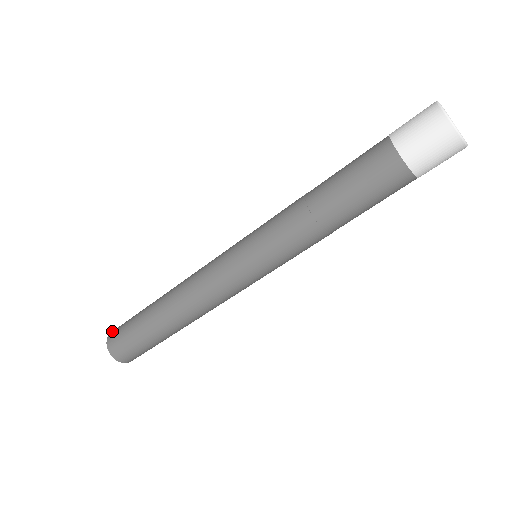
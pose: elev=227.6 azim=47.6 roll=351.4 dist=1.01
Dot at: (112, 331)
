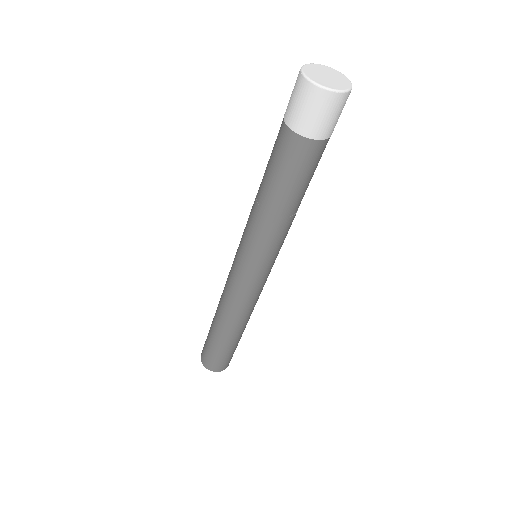
Dot at: (201, 358)
